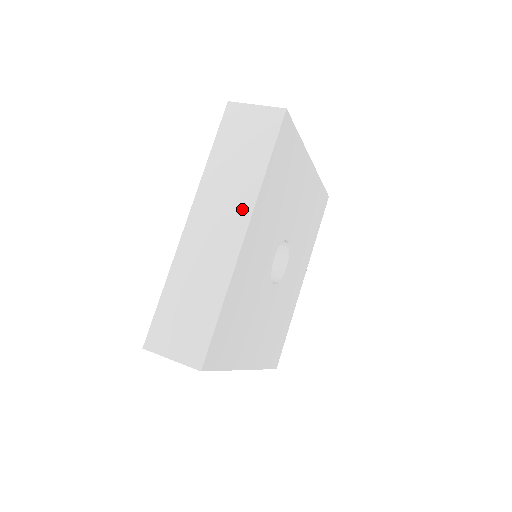
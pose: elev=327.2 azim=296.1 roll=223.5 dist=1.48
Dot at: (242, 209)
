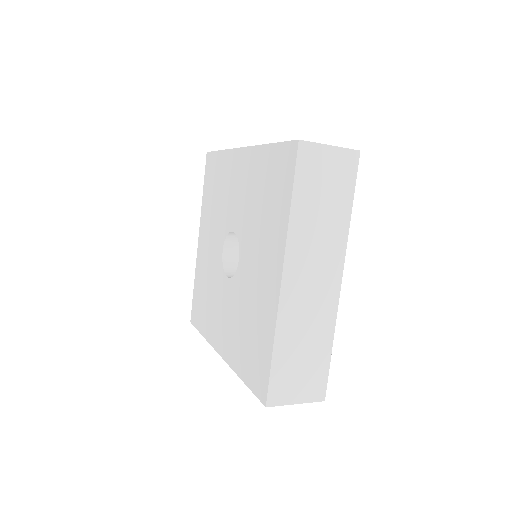
Dot at: occluded
